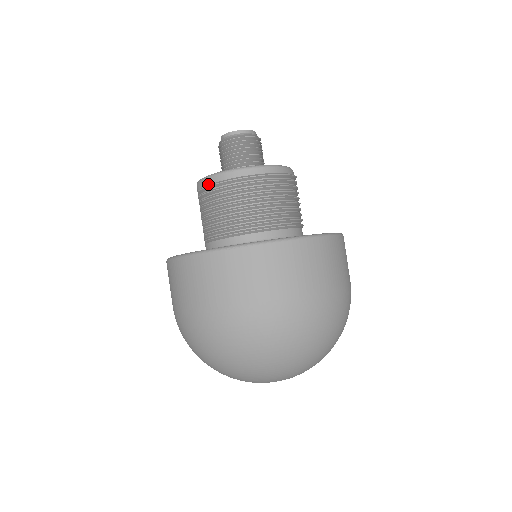
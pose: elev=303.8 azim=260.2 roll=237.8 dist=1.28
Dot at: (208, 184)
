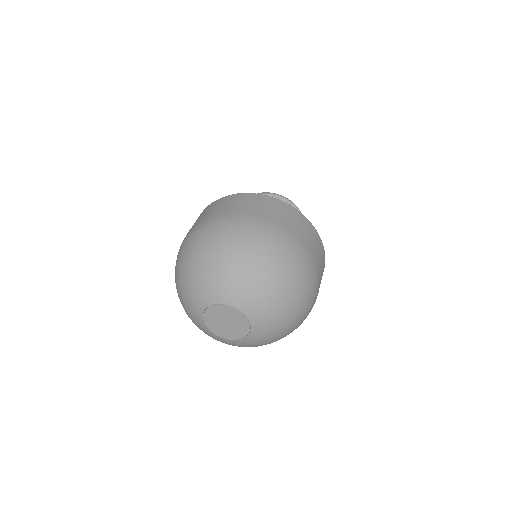
Dot at: occluded
